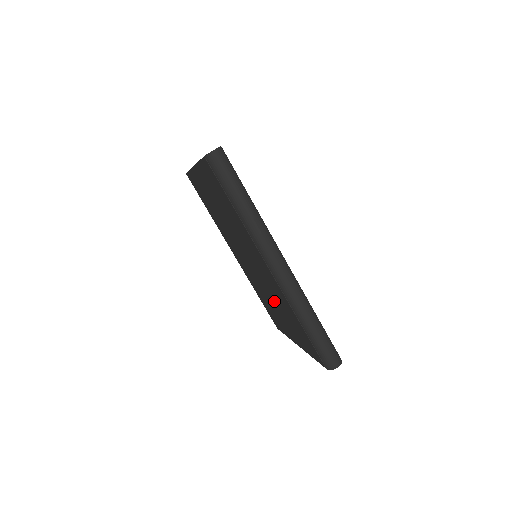
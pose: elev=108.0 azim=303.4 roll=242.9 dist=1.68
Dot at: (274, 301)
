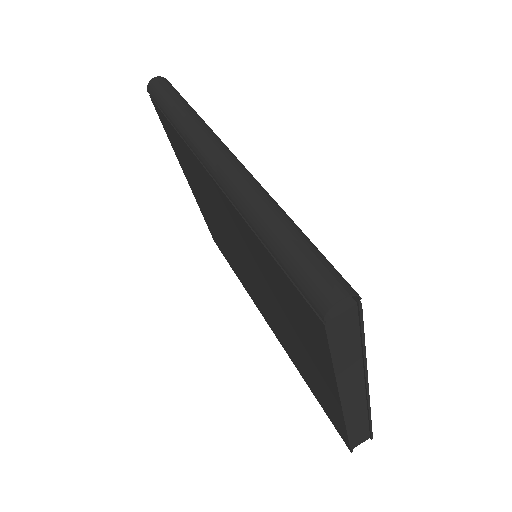
Dot at: (276, 305)
